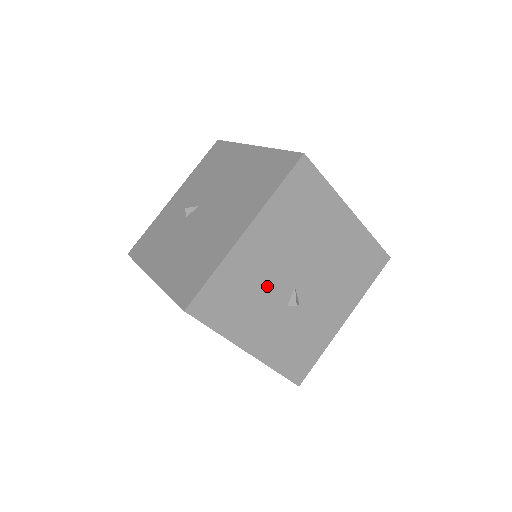
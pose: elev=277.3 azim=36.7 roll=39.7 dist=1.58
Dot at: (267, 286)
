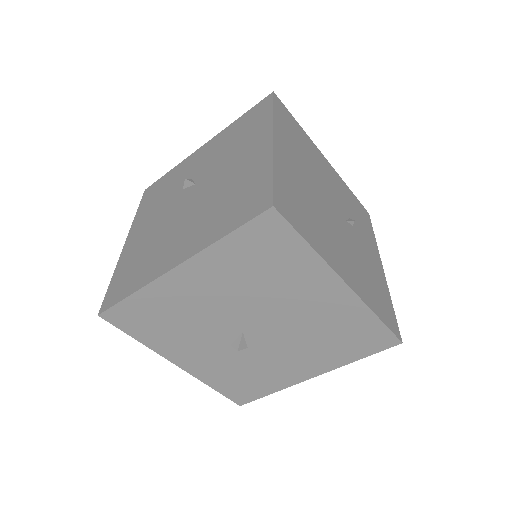
Dot at: (204, 322)
